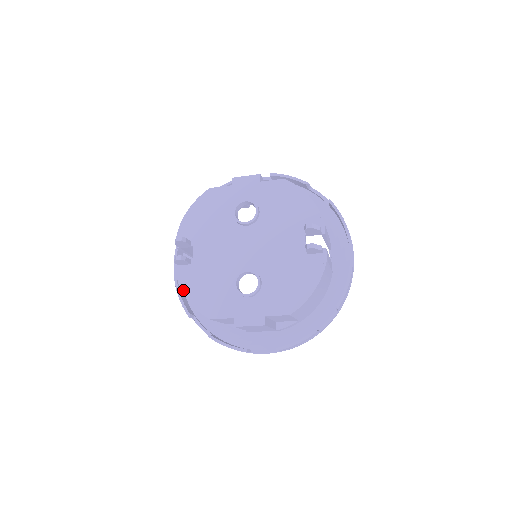
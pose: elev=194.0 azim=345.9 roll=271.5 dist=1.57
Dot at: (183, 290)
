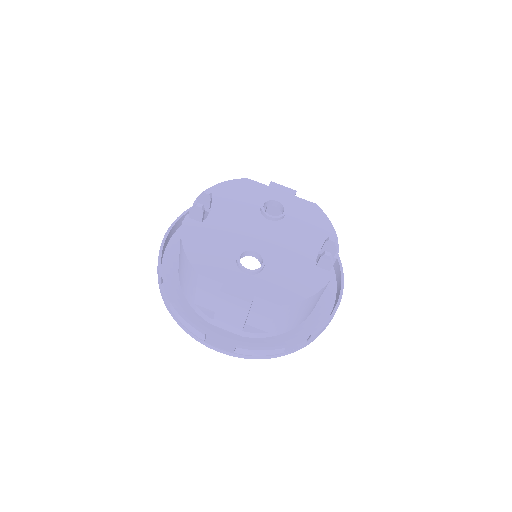
Dot at: (183, 238)
